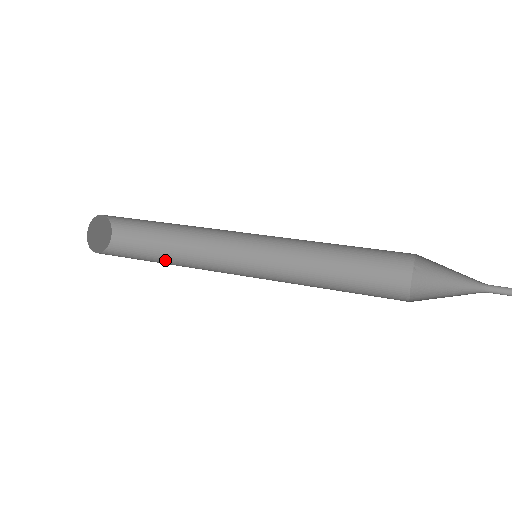
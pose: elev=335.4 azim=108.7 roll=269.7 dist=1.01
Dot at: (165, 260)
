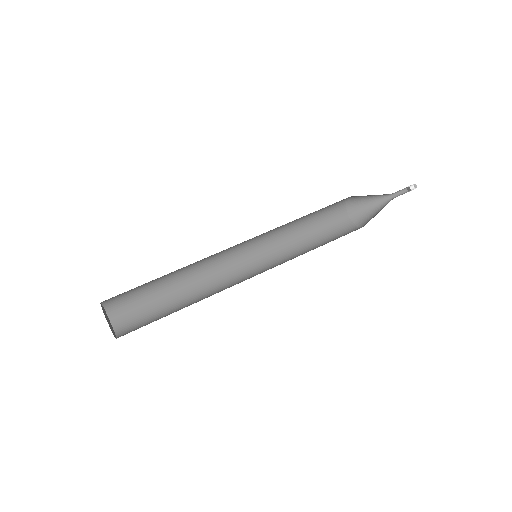
Dot at: (182, 308)
